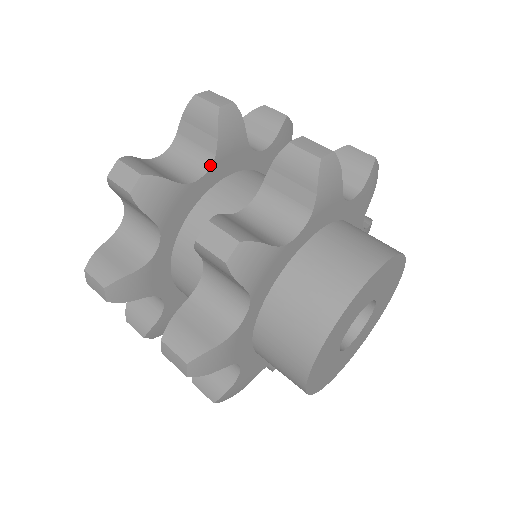
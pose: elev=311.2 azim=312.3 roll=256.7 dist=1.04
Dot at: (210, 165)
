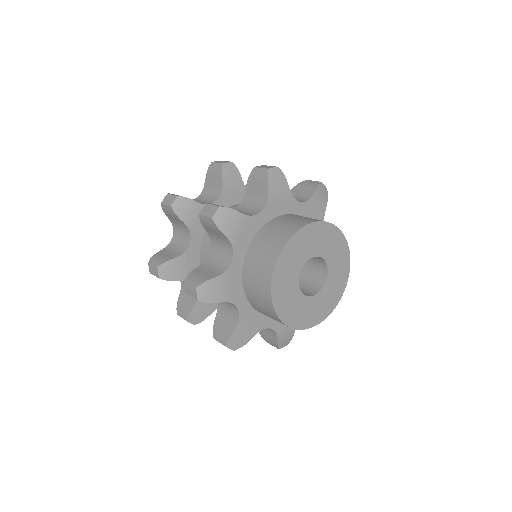
Dot at: occluded
